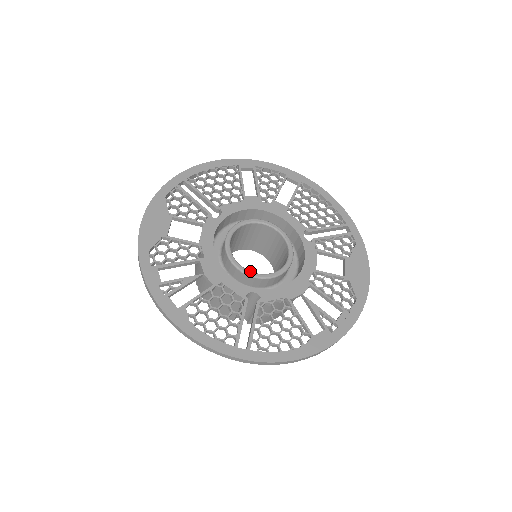
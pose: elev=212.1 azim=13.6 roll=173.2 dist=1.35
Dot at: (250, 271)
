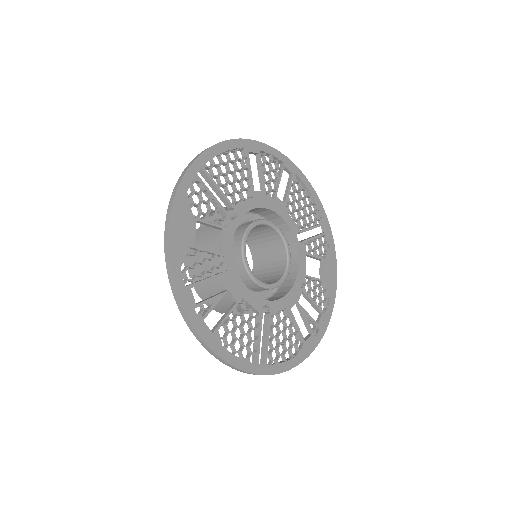
Dot at: (262, 282)
